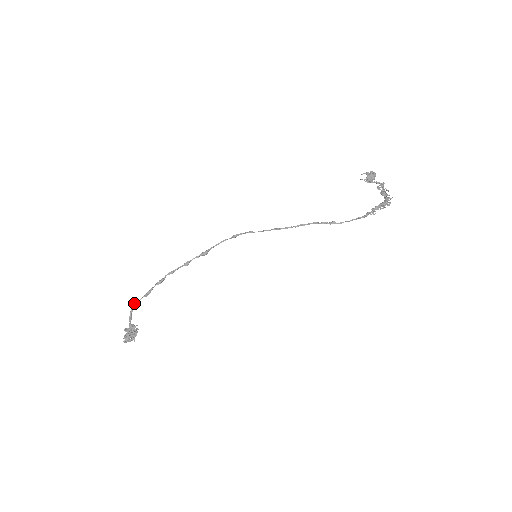
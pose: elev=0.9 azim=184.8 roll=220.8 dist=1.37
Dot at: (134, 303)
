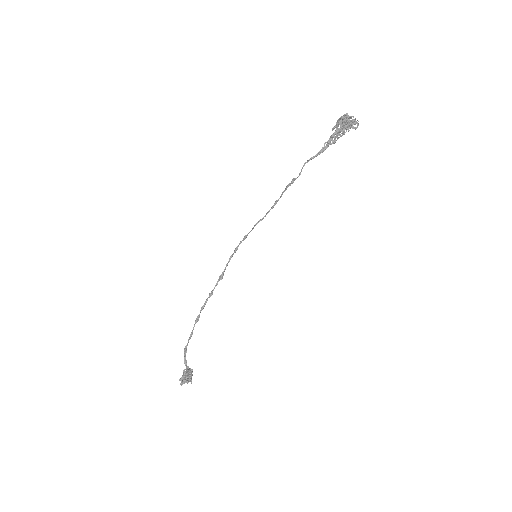
Dot at: (185, 347)
